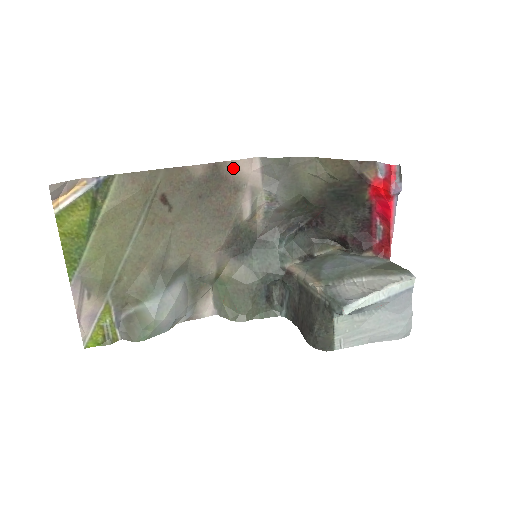
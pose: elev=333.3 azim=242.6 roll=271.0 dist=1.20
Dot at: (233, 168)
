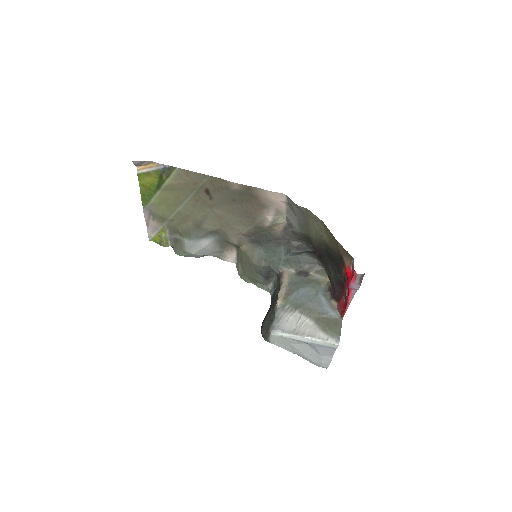
Dot at: (263, 193)
